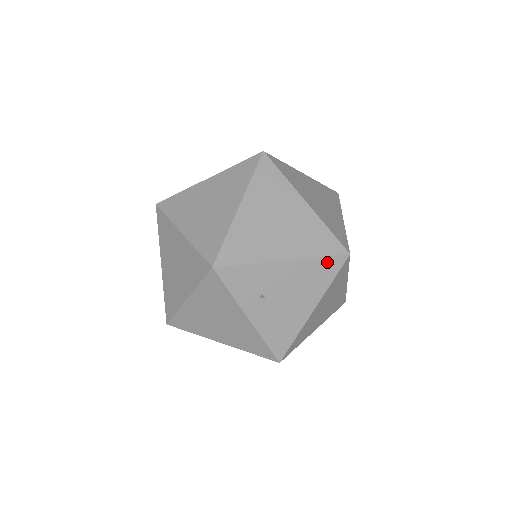
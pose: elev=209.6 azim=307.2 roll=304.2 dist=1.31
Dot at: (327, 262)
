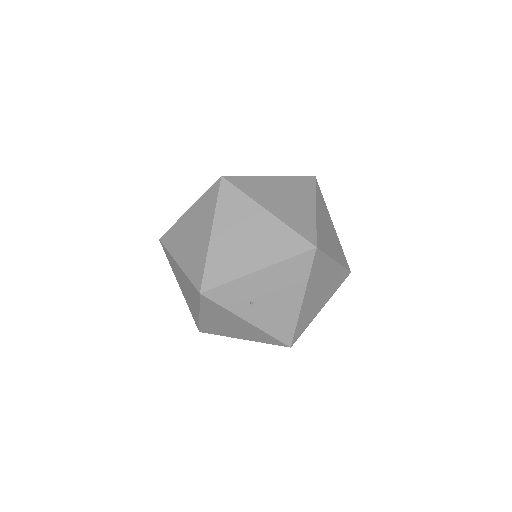
Dot at: (298, 260)
